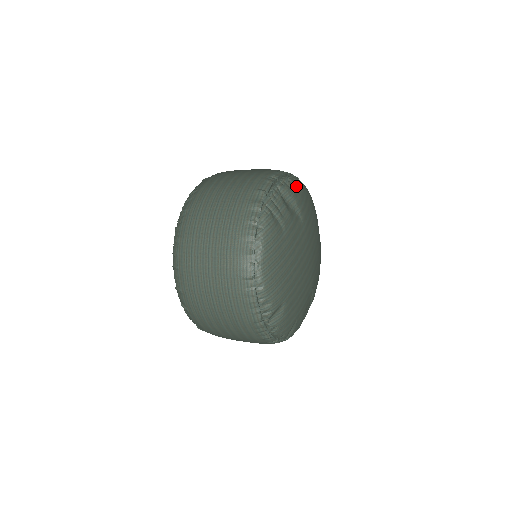
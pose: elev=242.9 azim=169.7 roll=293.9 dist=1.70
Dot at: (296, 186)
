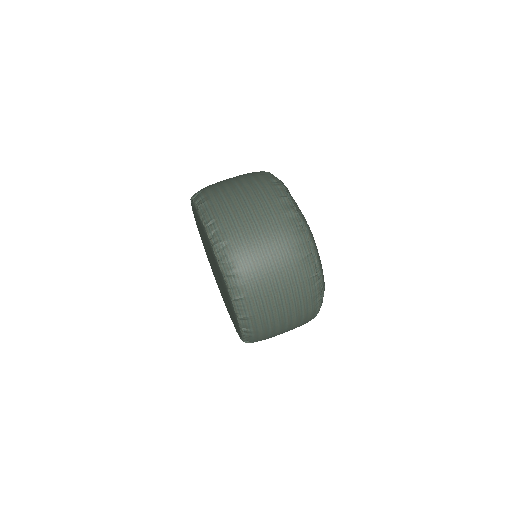
Dot at: occluded
